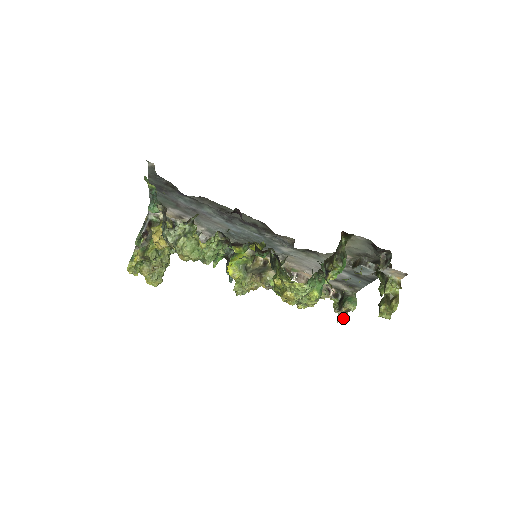
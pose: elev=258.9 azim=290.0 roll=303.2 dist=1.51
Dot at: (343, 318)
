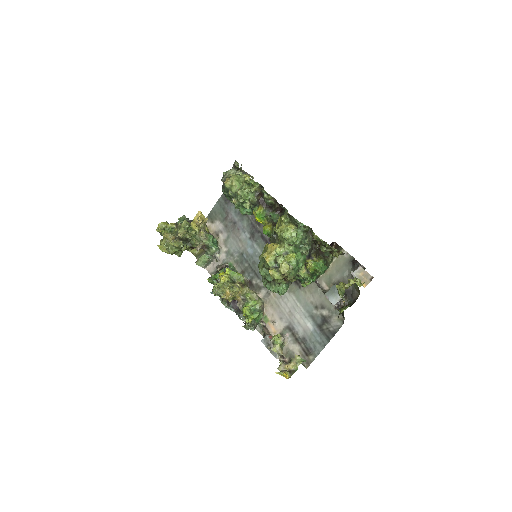
Dot at: (284, 372)
